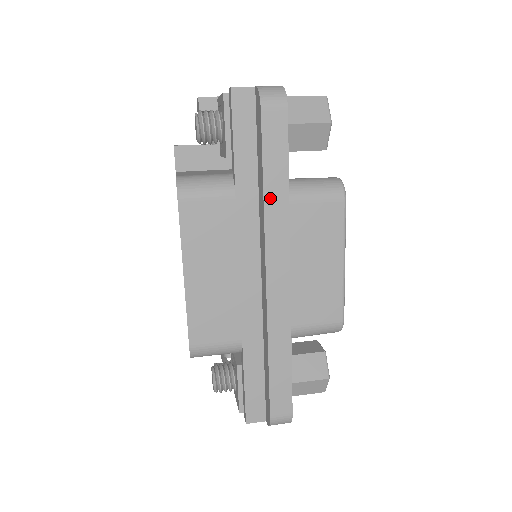
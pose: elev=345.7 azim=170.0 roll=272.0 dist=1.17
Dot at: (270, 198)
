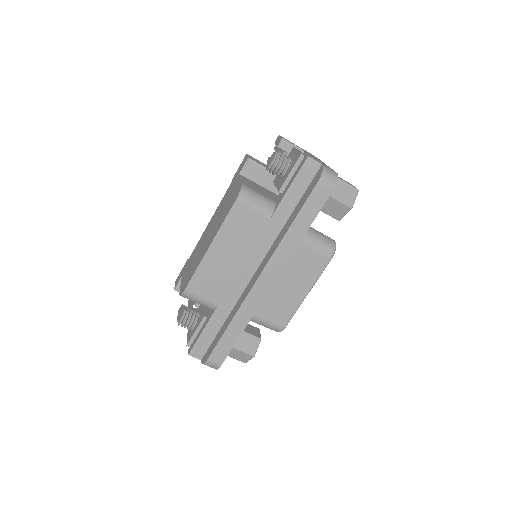
Dot at: (291, 234)
